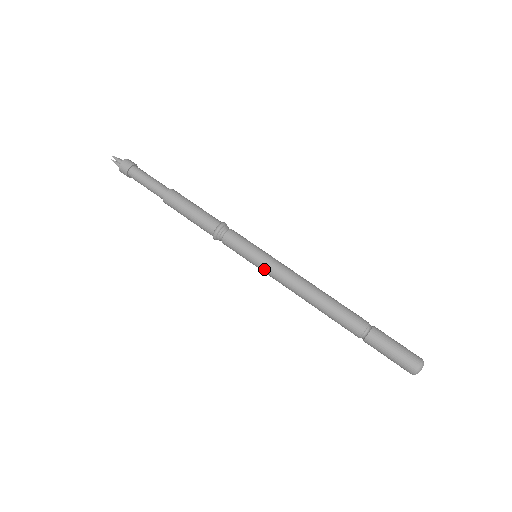
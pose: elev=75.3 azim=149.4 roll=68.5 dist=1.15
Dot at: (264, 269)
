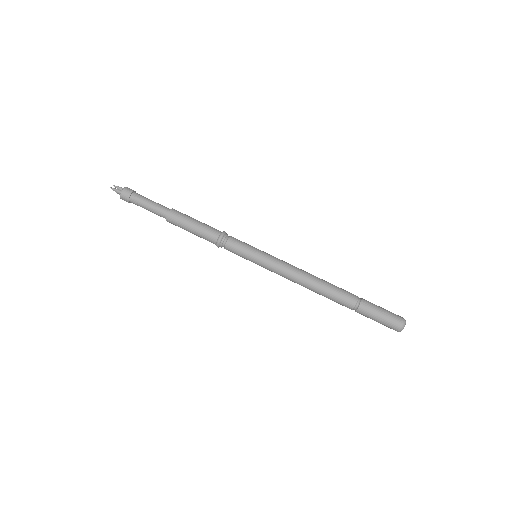
Dot at: (265, 268)
